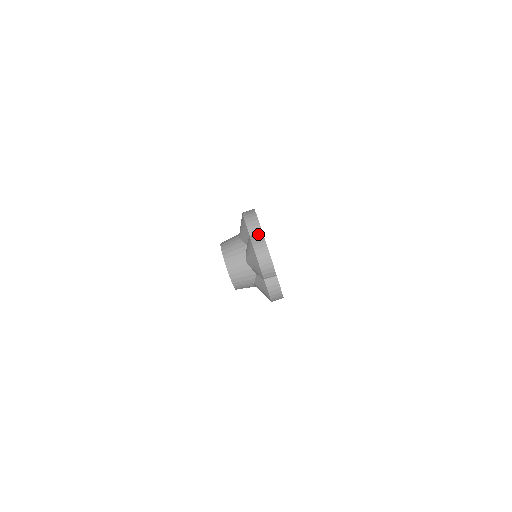
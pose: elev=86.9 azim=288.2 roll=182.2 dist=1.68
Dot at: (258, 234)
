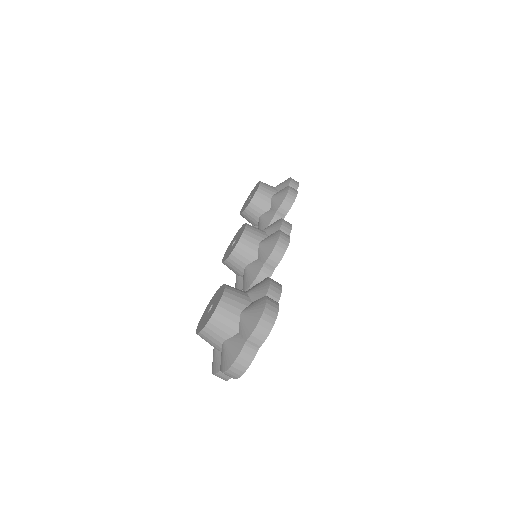
Dot at: (253, 348)
